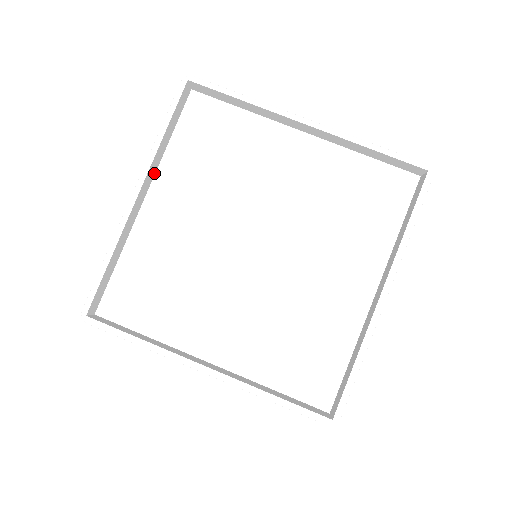
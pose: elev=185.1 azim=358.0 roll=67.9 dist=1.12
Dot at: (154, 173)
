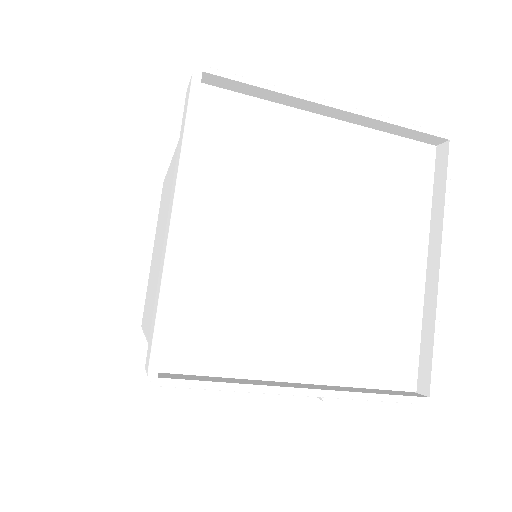
Dot at: occluded
